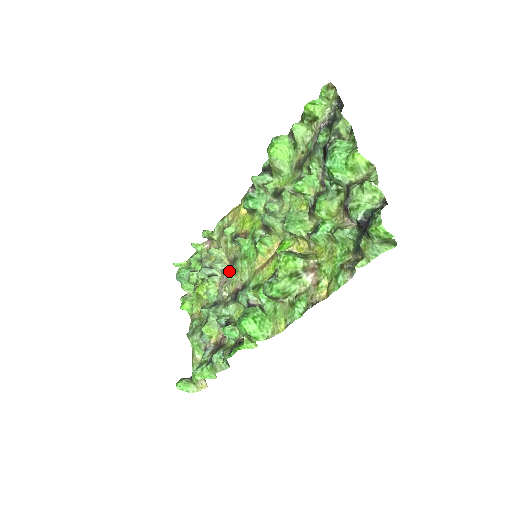
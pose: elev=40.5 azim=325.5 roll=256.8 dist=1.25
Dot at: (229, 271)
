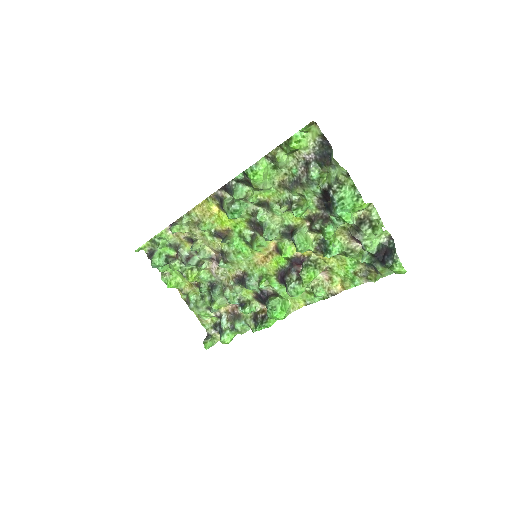
Dot at: (223, 263)
